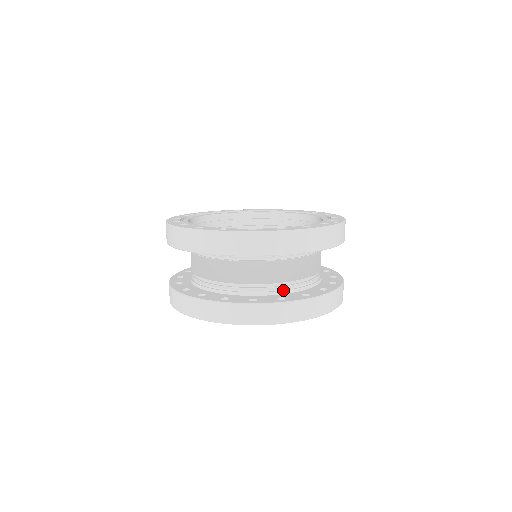
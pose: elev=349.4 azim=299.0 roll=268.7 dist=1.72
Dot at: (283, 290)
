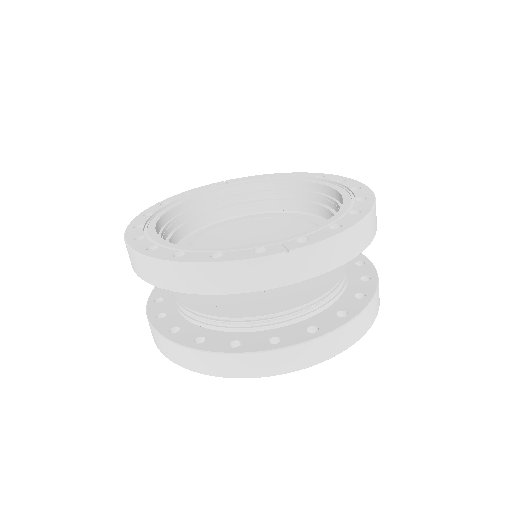
Dot at: (218, 326)
